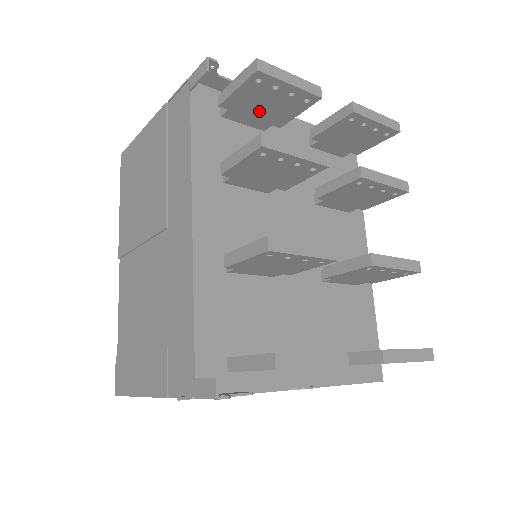
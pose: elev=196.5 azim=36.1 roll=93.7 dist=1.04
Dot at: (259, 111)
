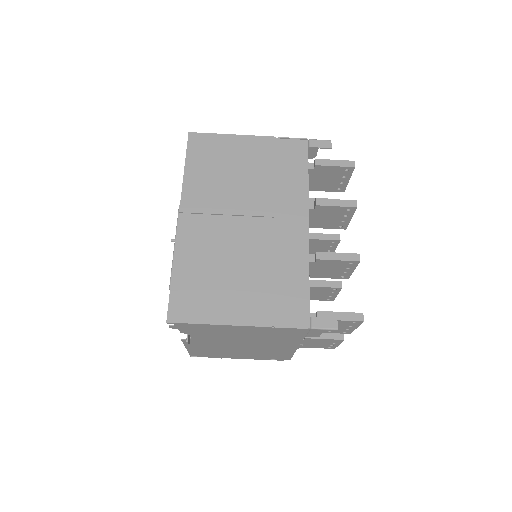
Dot at: (320, 179)
